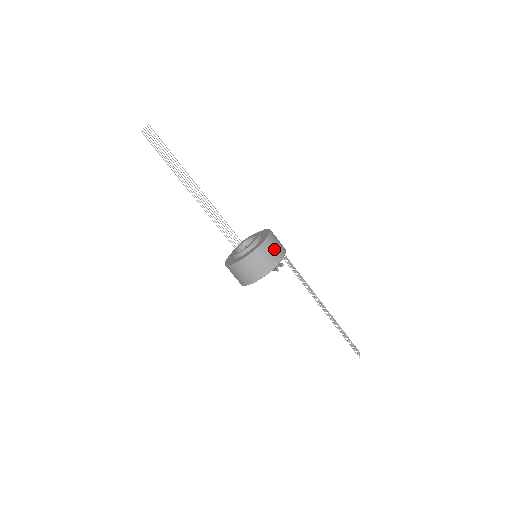
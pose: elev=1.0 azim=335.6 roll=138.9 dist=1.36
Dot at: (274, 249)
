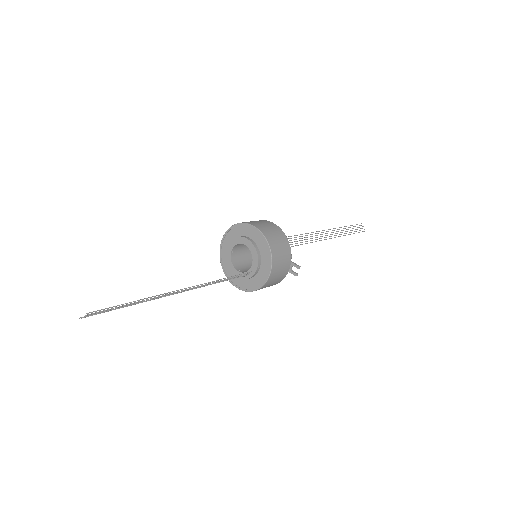
Dot at: (282, 257)
